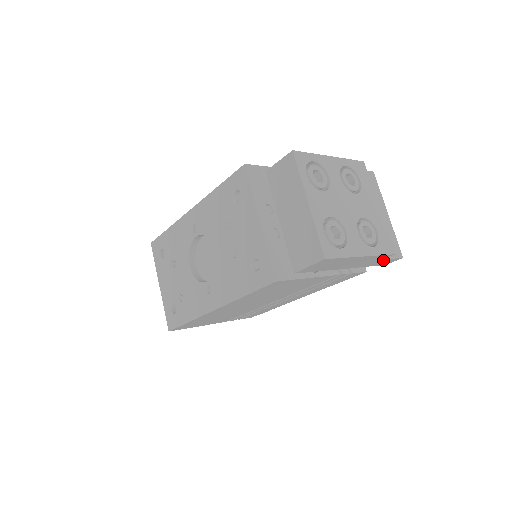
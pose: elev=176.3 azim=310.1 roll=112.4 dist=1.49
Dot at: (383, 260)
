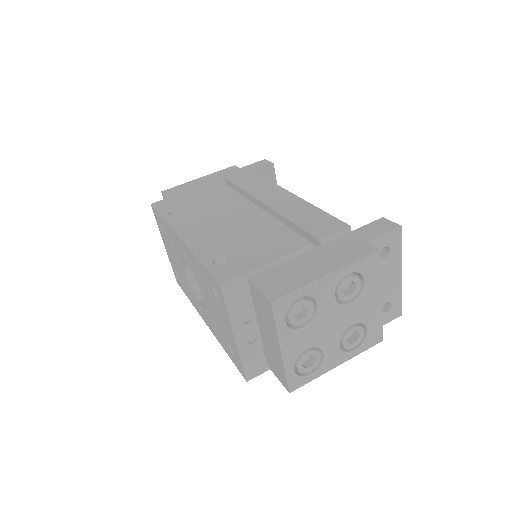
Dot at: occluded
